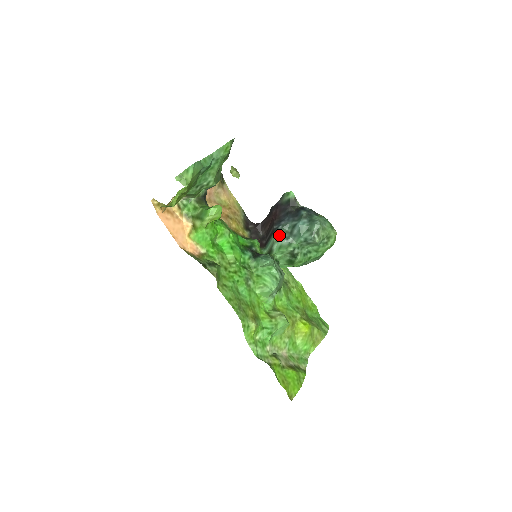
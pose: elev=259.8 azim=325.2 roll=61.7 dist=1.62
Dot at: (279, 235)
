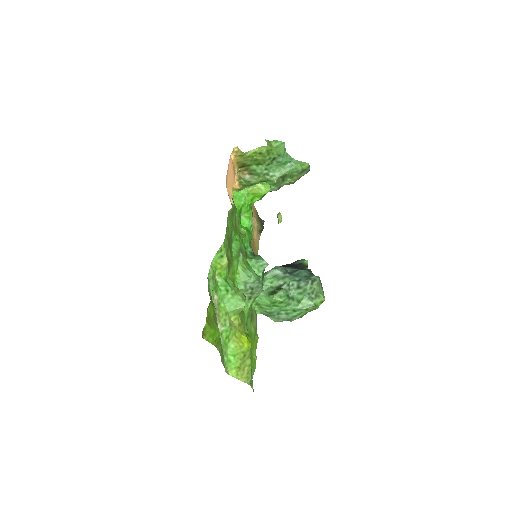
Dot at: occluded
